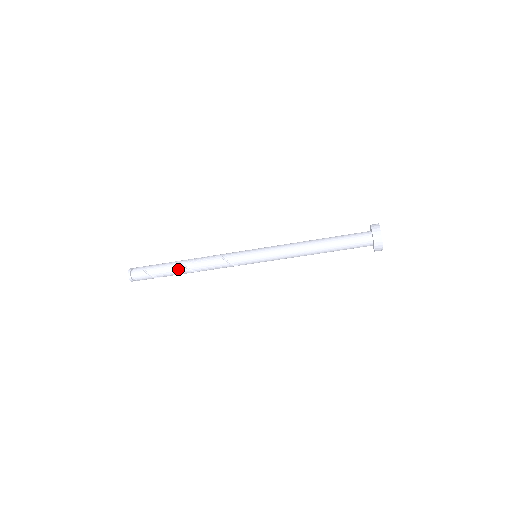
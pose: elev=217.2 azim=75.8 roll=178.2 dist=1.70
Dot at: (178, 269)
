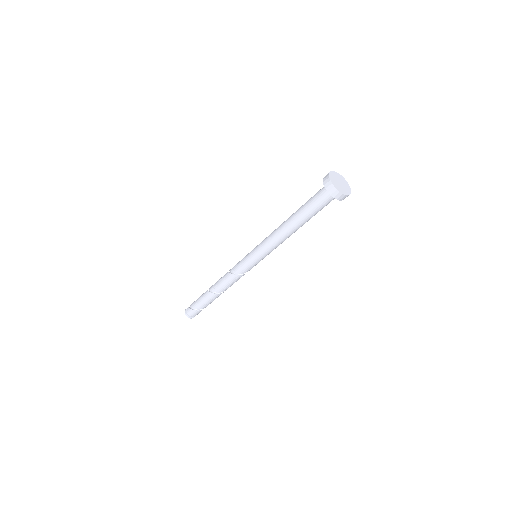
Dot at: (213, 297)
